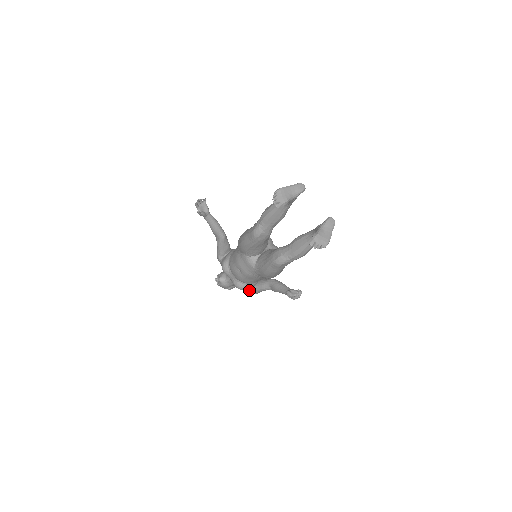
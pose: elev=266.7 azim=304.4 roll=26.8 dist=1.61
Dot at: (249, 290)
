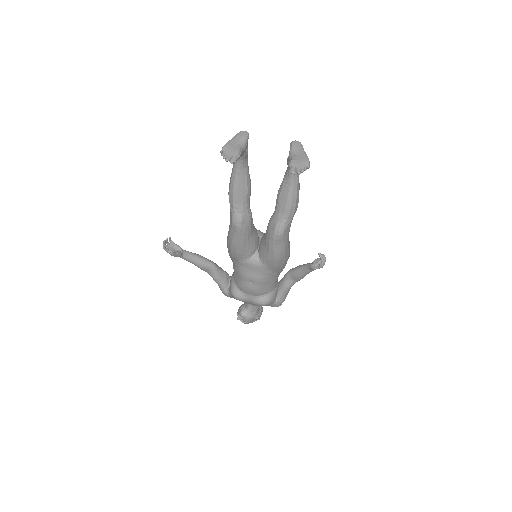
Dot at: (275, 301)
